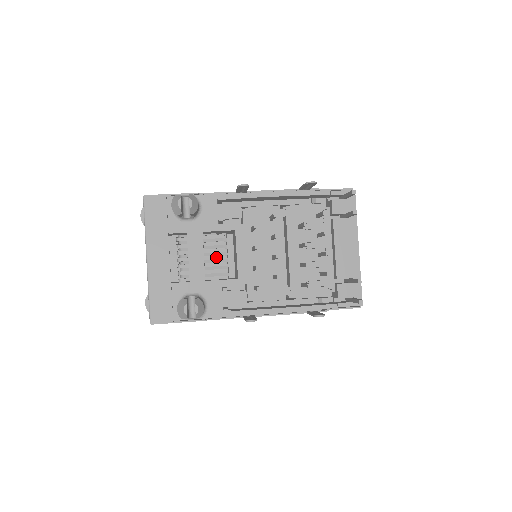
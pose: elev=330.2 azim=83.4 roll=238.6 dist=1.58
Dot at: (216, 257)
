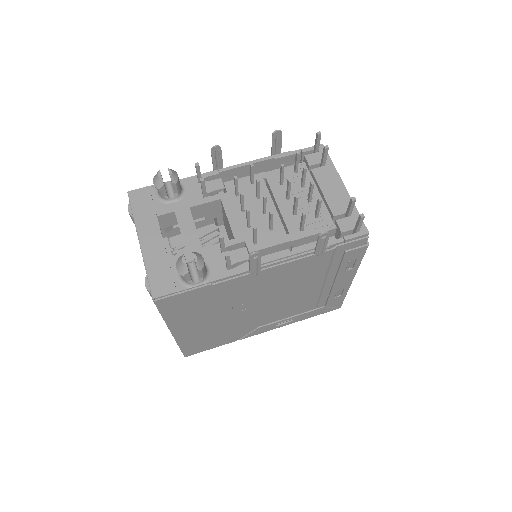
Dot at: occluded
